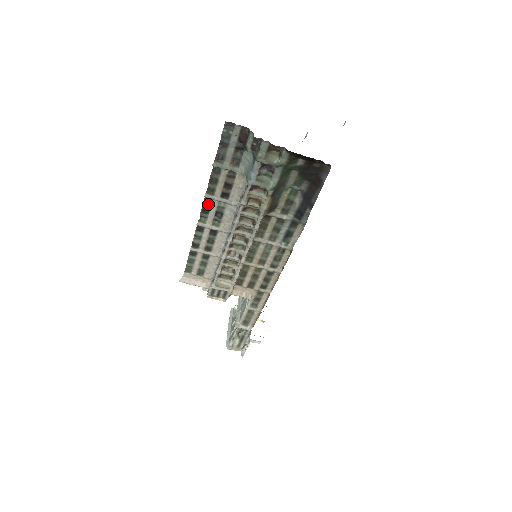
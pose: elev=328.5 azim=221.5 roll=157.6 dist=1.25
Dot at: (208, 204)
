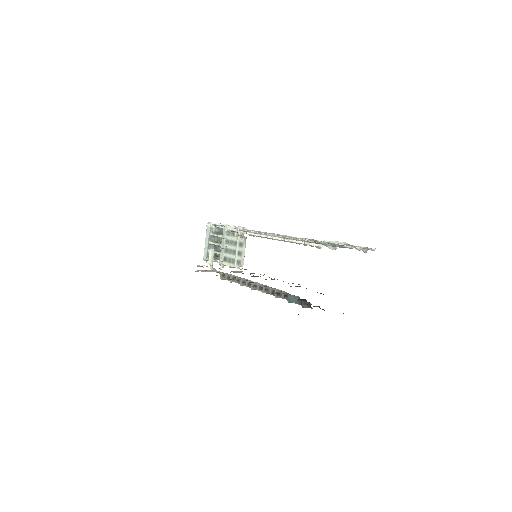
Dot at: occluded
